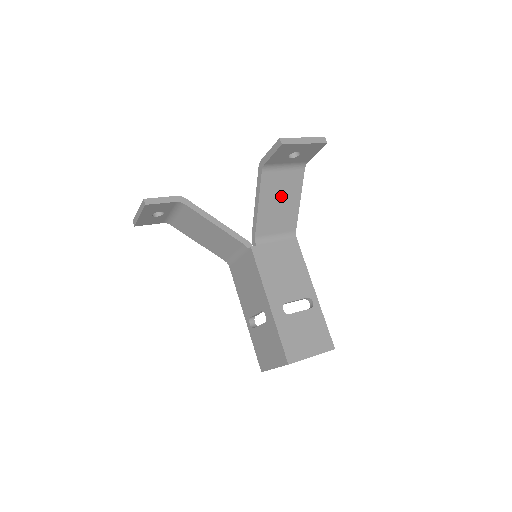
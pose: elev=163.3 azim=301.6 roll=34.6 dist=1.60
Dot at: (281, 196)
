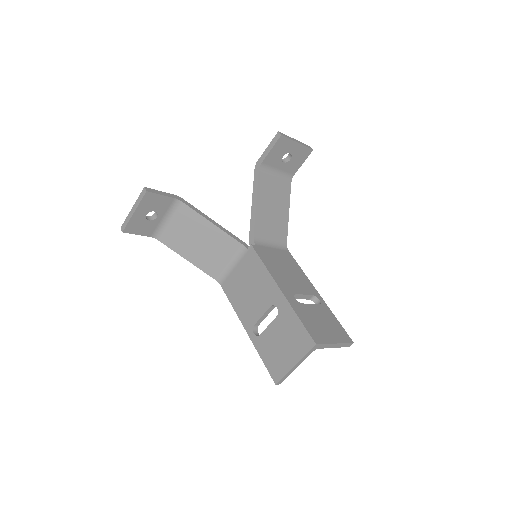
Dot at: (274, 202)
